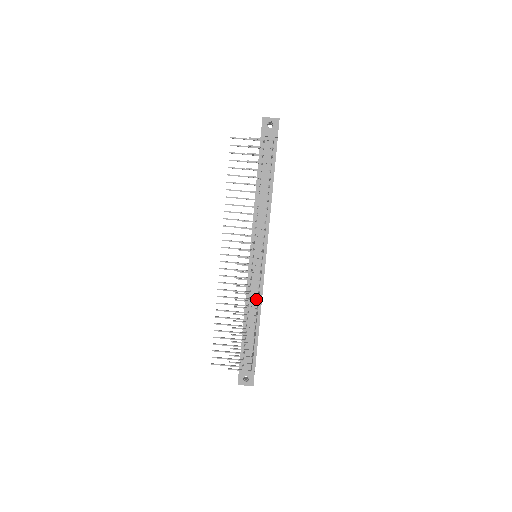
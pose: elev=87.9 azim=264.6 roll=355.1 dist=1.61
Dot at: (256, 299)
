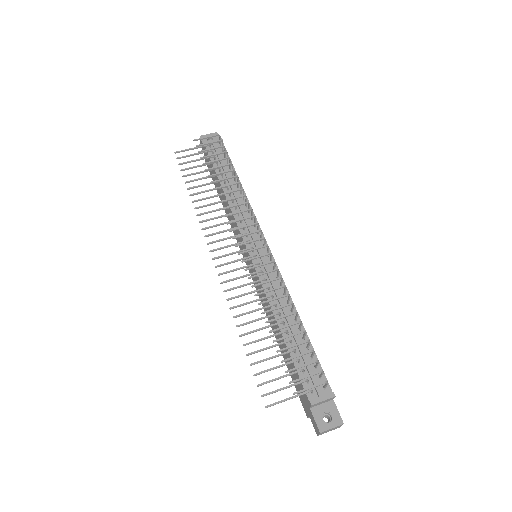
Dot at: occluded
